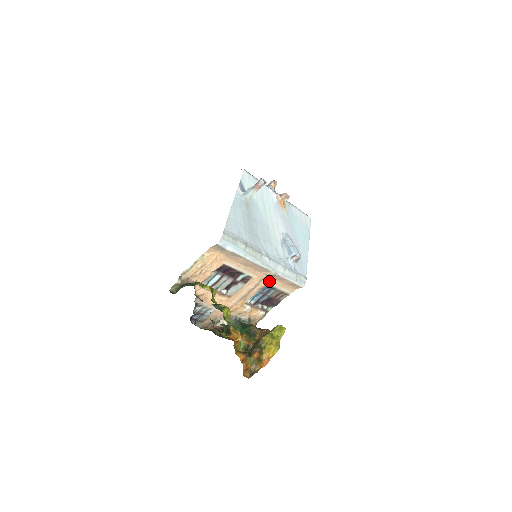
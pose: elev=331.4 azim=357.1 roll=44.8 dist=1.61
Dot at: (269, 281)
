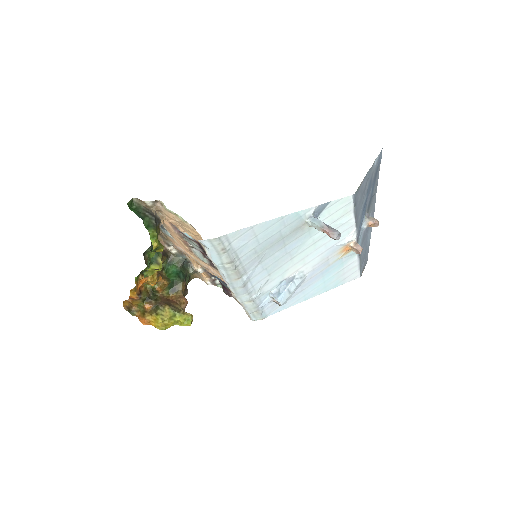
Dot at: occluded
